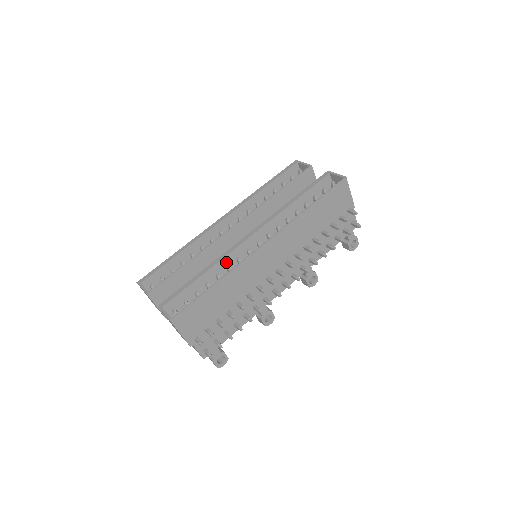
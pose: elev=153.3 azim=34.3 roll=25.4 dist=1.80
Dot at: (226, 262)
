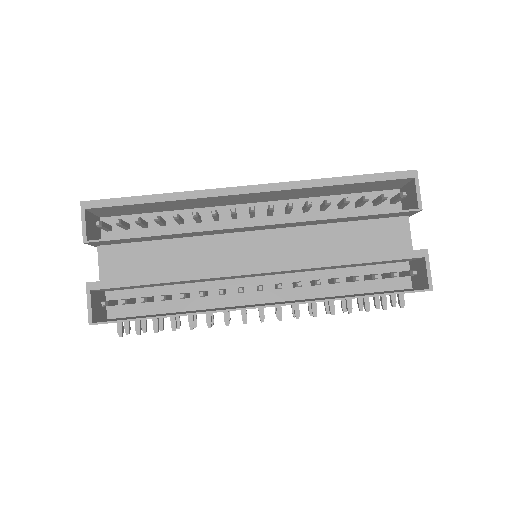
Dot at: (206, 279)
